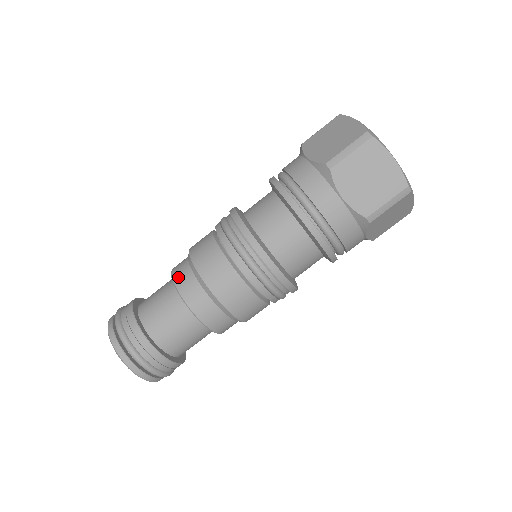
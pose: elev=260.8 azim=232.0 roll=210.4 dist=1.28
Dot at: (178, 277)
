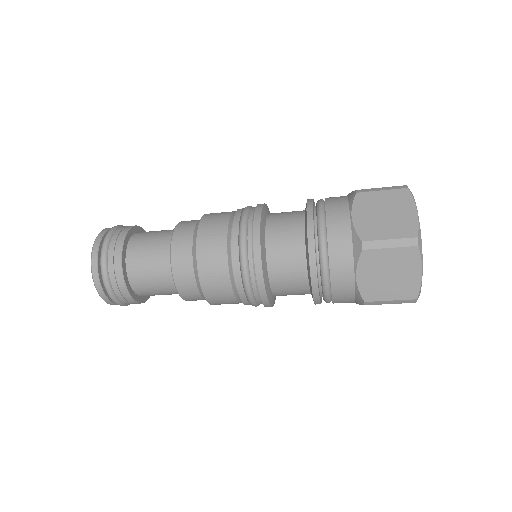
Dot at: (177, 244)
